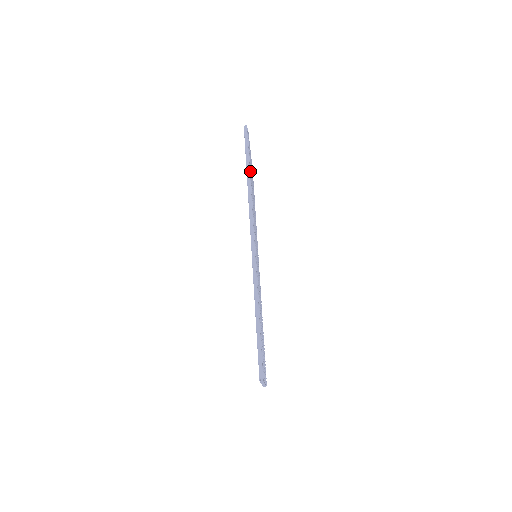
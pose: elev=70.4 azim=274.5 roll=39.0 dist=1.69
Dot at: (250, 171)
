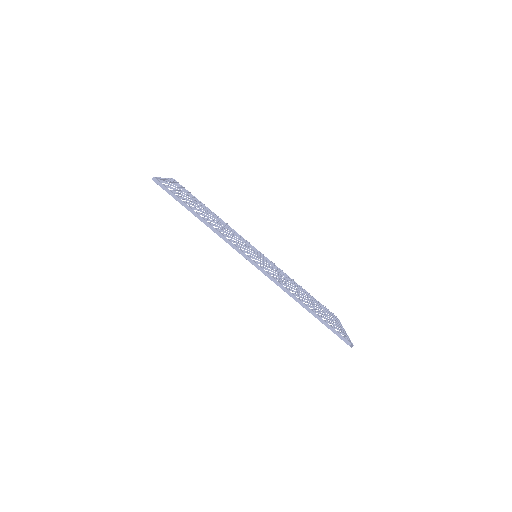
Dot at: (196, 212)
